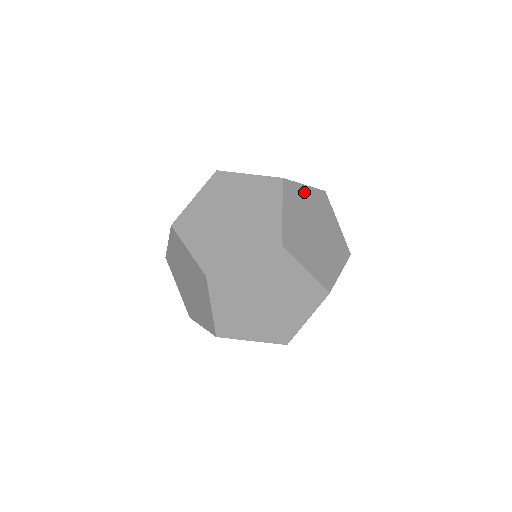
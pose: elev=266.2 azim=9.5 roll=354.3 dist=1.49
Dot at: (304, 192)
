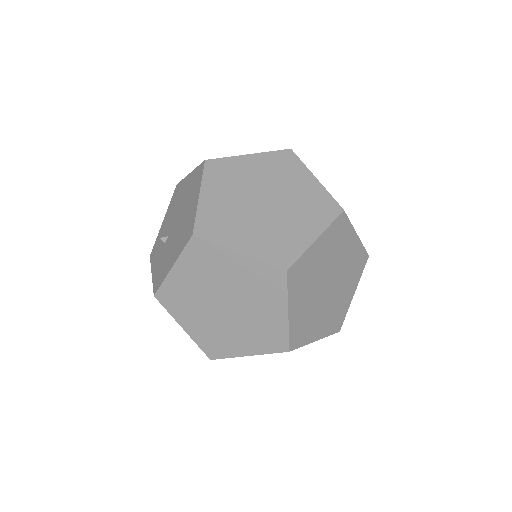
Dot at: (245, 163)
